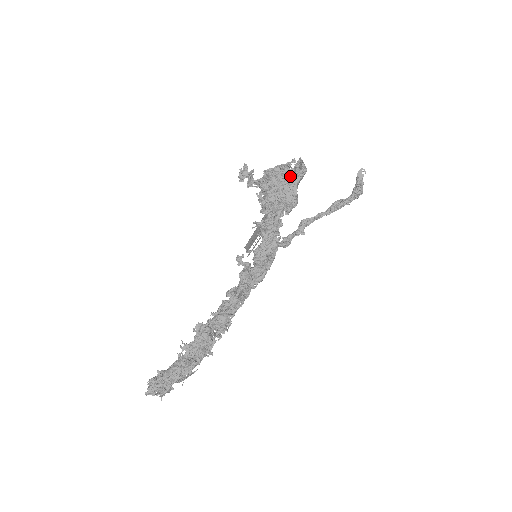
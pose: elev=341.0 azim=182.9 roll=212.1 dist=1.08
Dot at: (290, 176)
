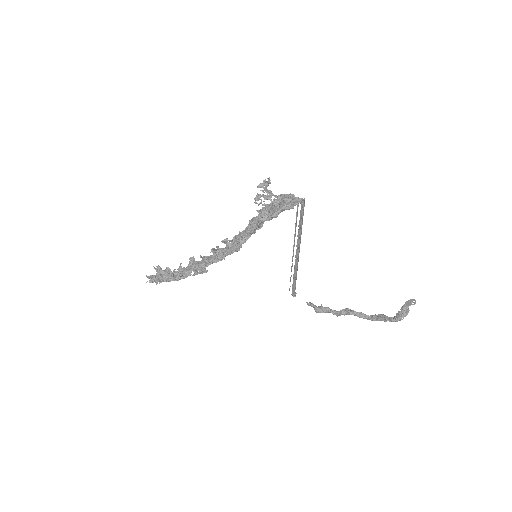
Dot at: occluded
